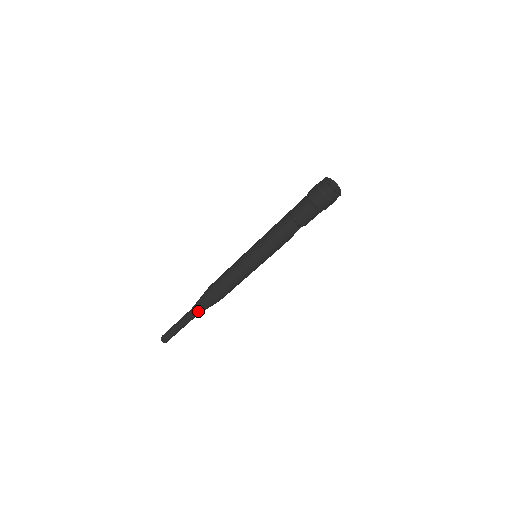
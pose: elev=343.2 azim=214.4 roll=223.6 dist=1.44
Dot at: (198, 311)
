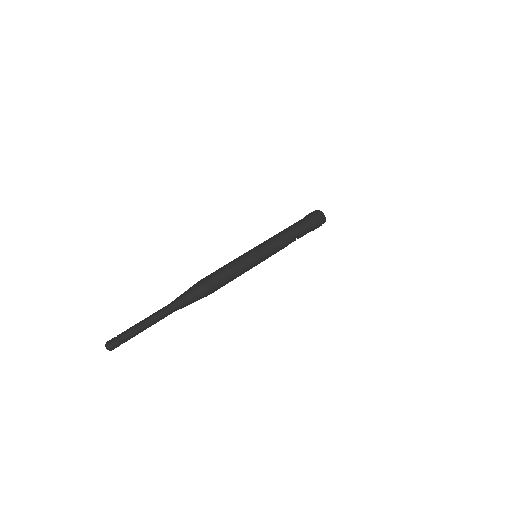
Dot at: (182, 303)
